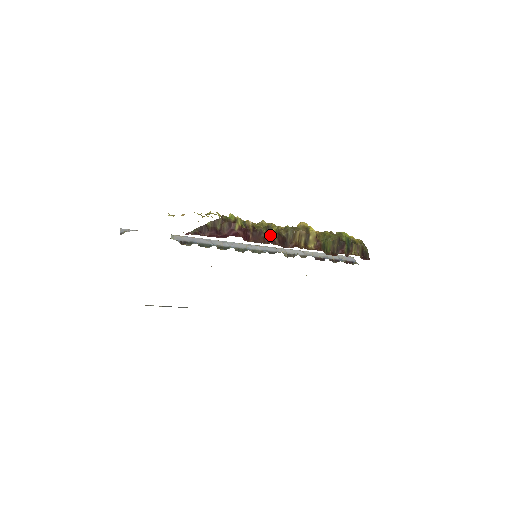
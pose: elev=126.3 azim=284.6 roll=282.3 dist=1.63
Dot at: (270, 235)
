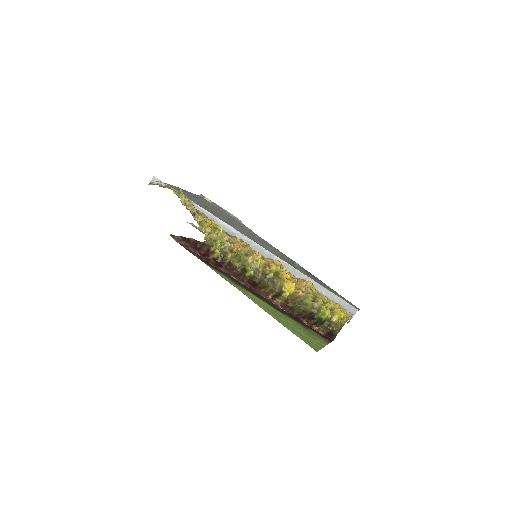
Dot at: (242, 275)
